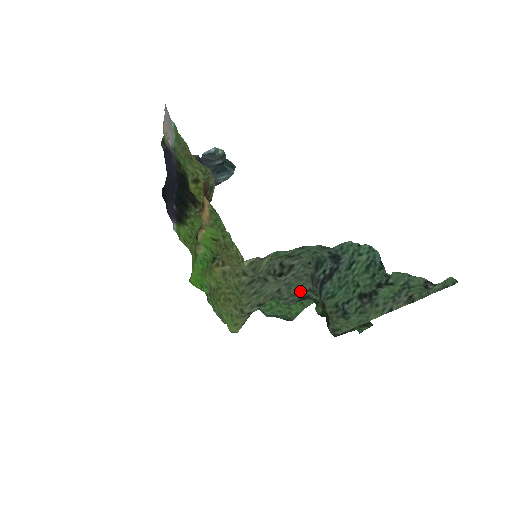
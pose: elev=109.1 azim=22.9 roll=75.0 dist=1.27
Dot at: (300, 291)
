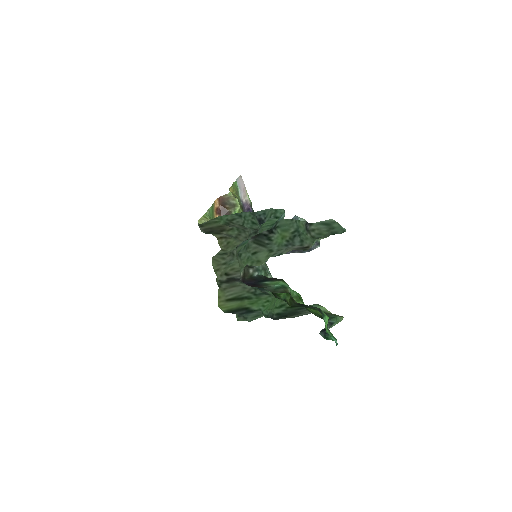
Dot at: occluded
